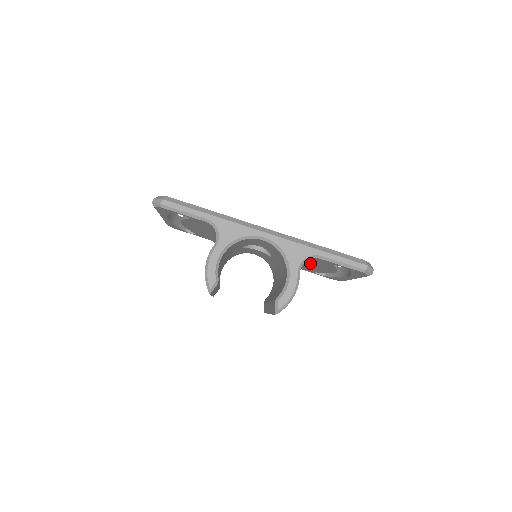
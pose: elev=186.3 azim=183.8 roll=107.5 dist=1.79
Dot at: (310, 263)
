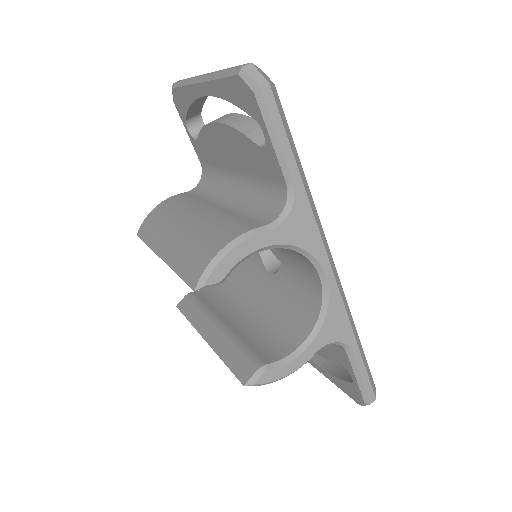
Dot at: occluded
